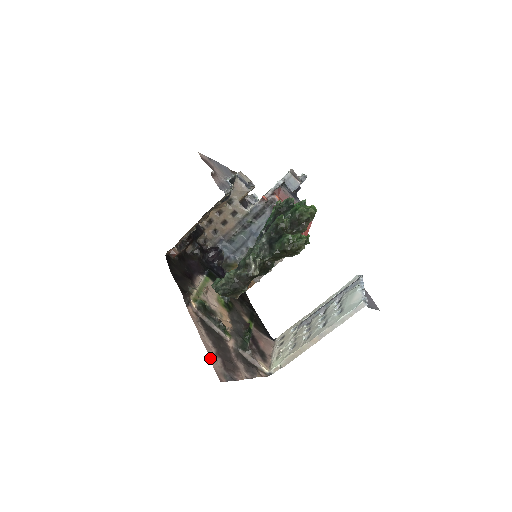
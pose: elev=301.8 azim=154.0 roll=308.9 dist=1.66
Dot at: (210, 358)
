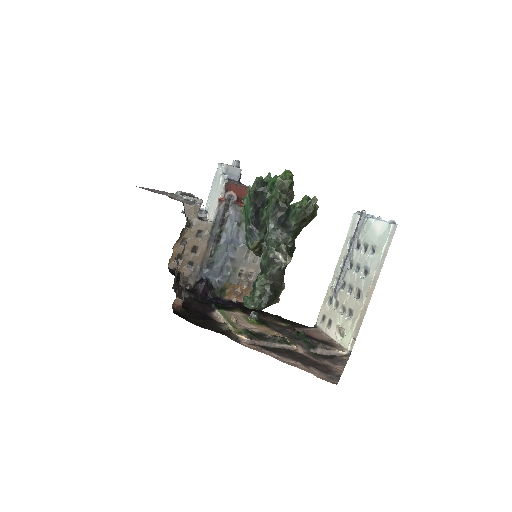
Dot at: occluded
